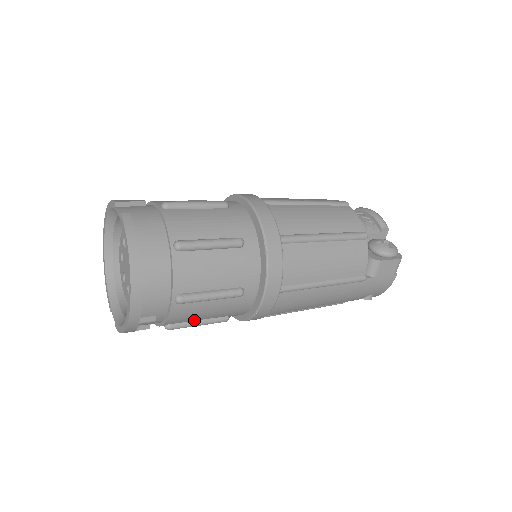
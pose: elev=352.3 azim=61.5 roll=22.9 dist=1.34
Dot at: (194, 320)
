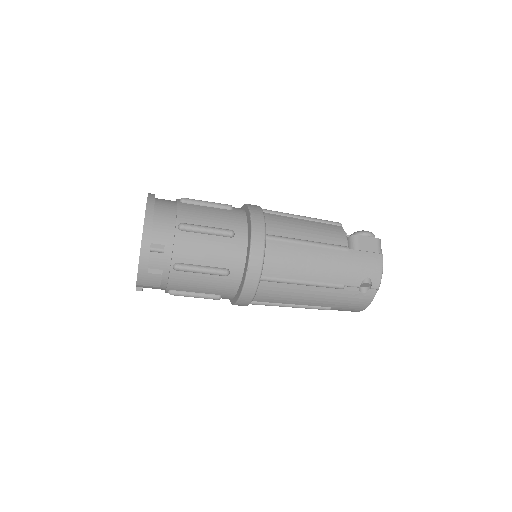
Dot at: (197, 264)
